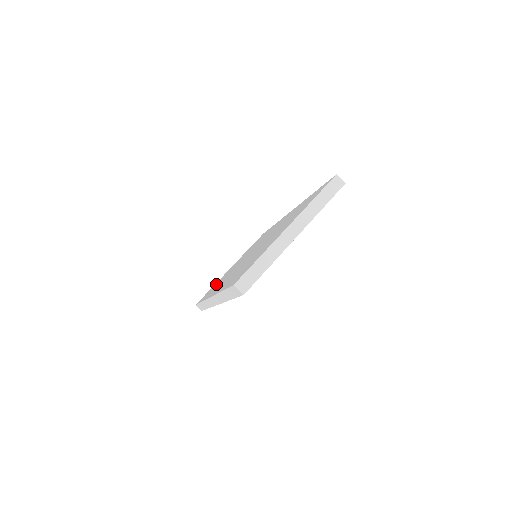
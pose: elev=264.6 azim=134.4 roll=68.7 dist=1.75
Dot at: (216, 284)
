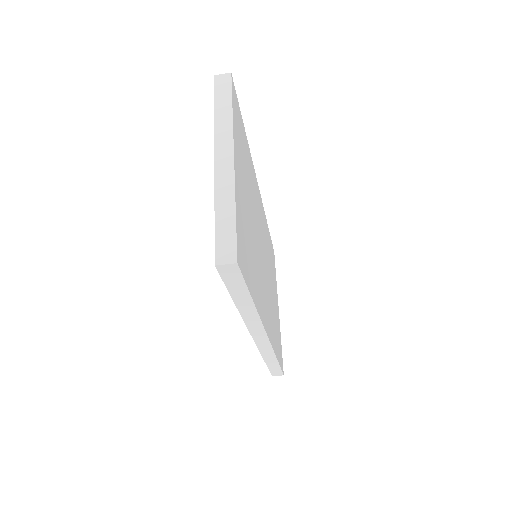
Dot at: occluded
